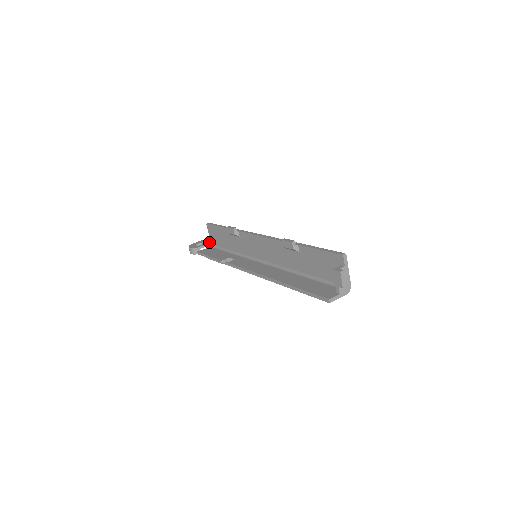
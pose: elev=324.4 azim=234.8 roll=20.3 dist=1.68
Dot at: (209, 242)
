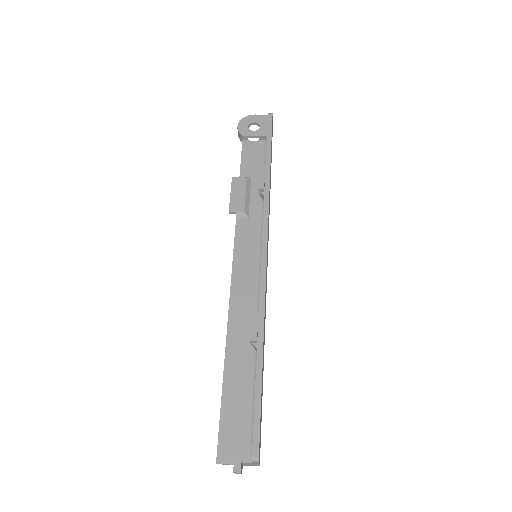
Dot at: occluded
